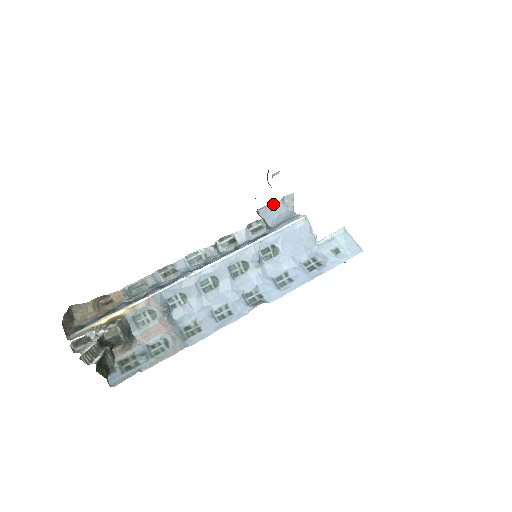
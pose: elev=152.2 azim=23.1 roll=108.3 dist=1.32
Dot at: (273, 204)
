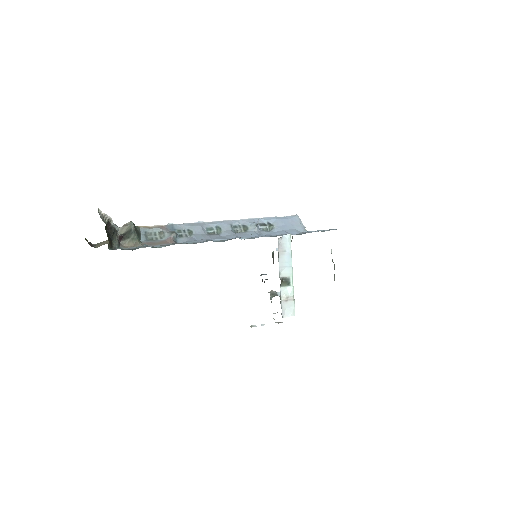
Dot at: occluded
